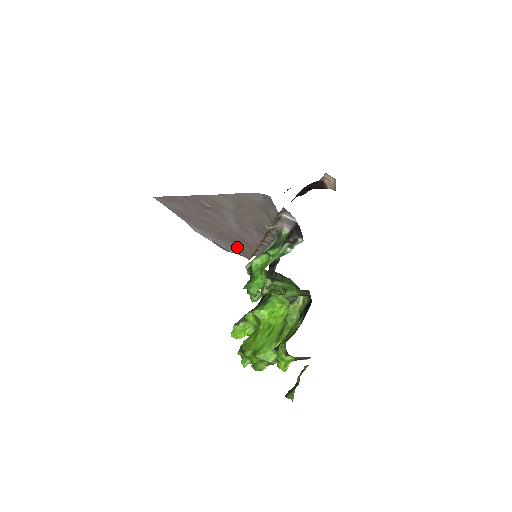
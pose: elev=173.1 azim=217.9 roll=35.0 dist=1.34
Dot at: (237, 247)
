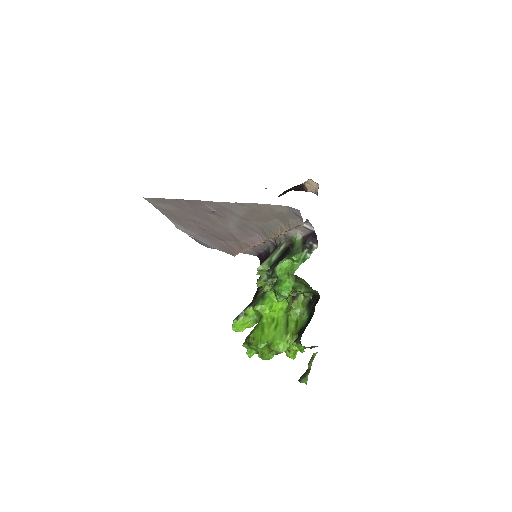
Dot at: (223, 245)
